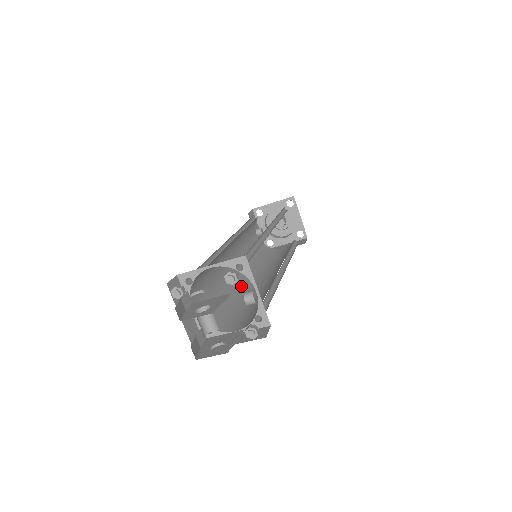
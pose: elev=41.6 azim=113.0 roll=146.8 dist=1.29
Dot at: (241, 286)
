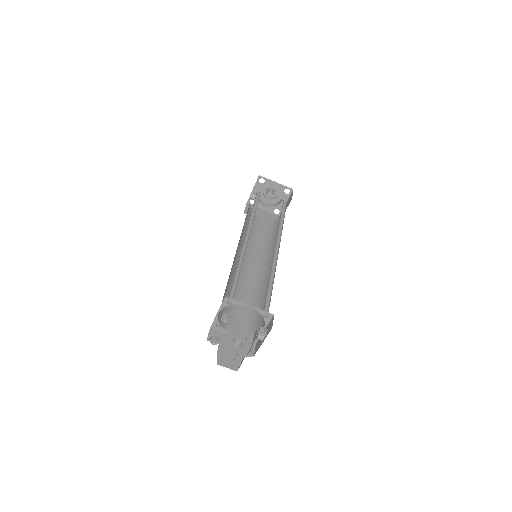
Dot at: occluded
